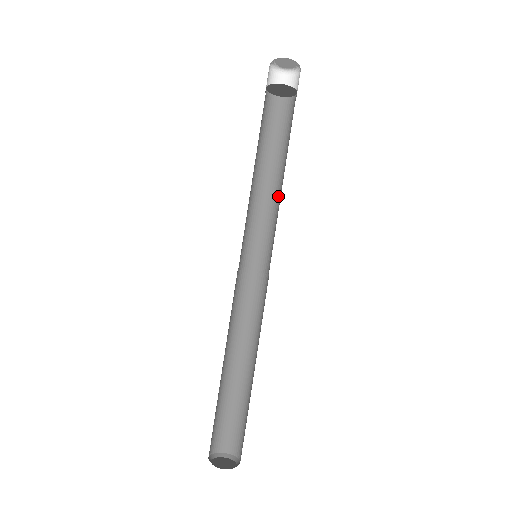
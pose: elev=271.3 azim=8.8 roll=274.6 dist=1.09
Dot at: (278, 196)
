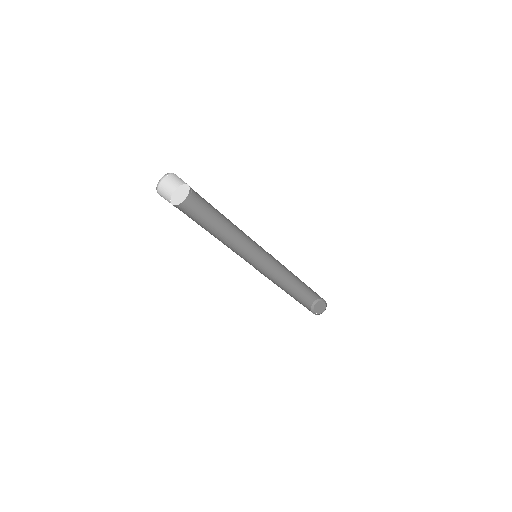
Dot at: occluded
